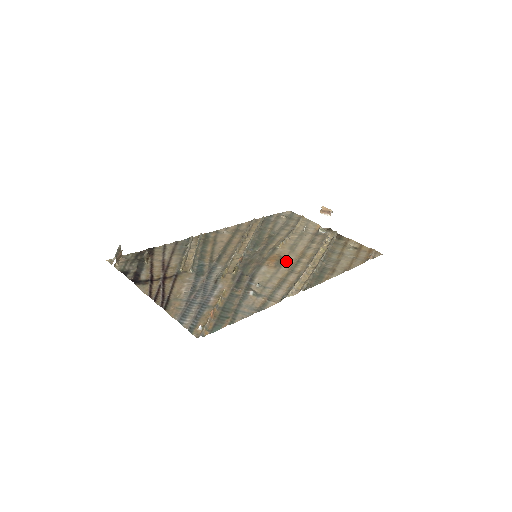
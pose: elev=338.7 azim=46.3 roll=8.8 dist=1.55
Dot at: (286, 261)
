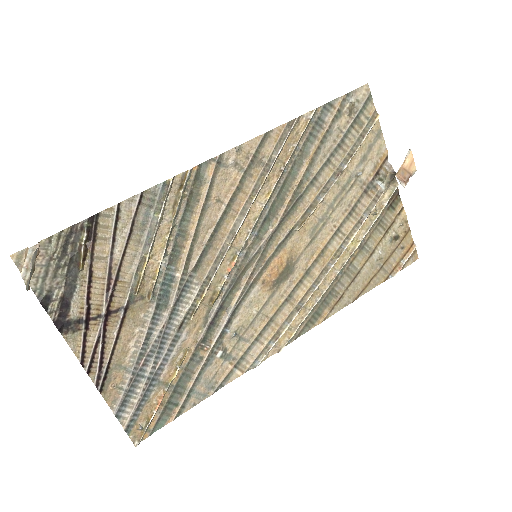
Dot at: (292, 273)
